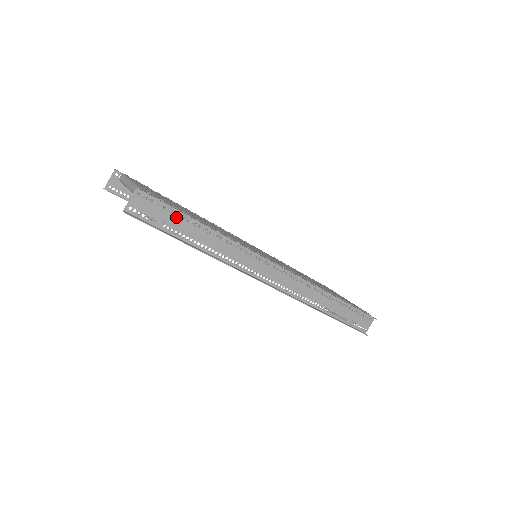
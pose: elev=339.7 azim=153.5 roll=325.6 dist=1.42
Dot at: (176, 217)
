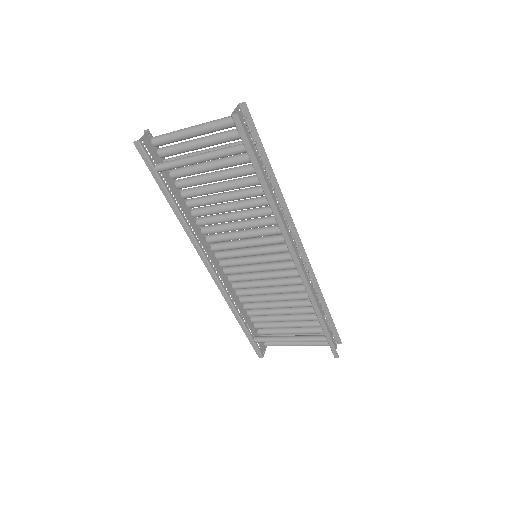
Dot at: (255, 150)
